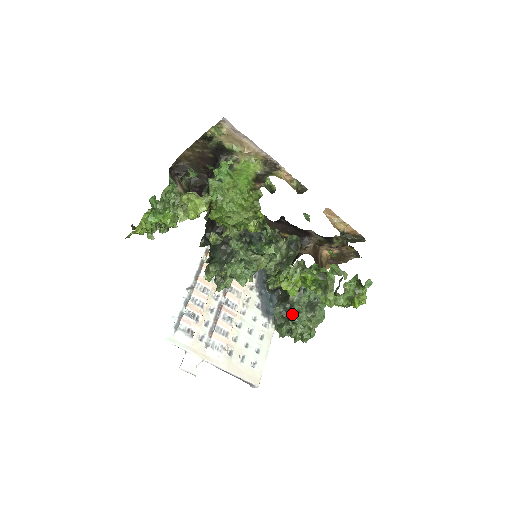
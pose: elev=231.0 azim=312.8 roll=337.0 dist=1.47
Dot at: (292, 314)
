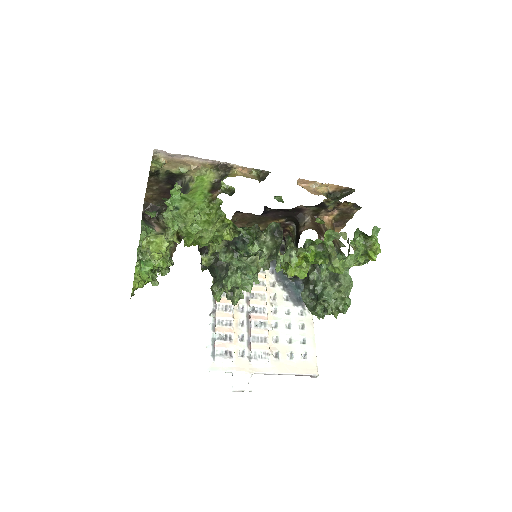
Dot at: (318, 293)
